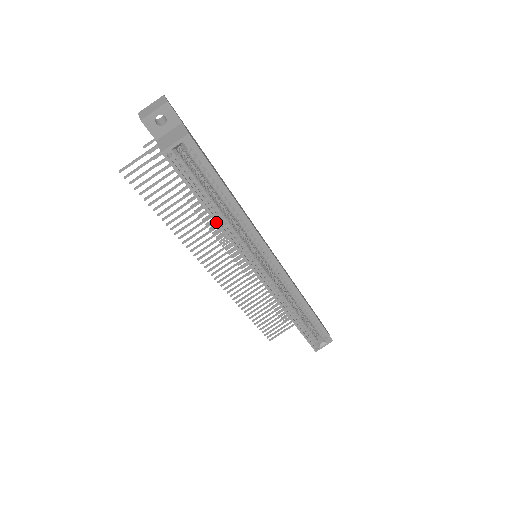
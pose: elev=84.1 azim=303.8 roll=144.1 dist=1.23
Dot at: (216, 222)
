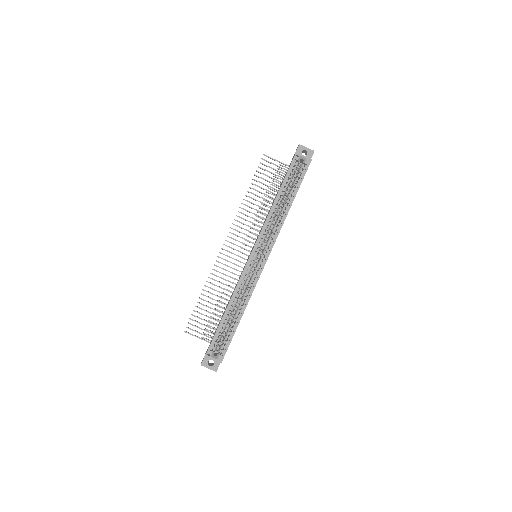
Dot at: (274, 202)
